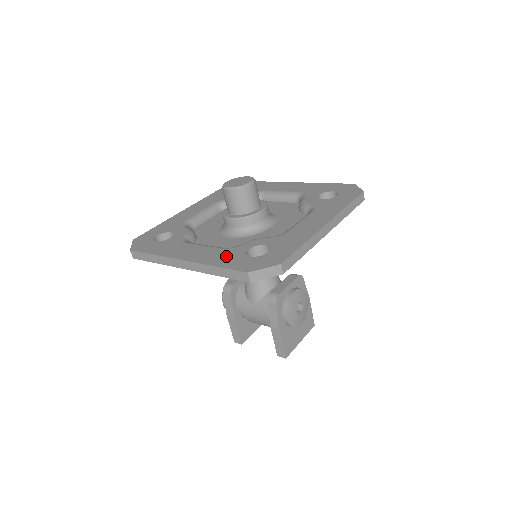
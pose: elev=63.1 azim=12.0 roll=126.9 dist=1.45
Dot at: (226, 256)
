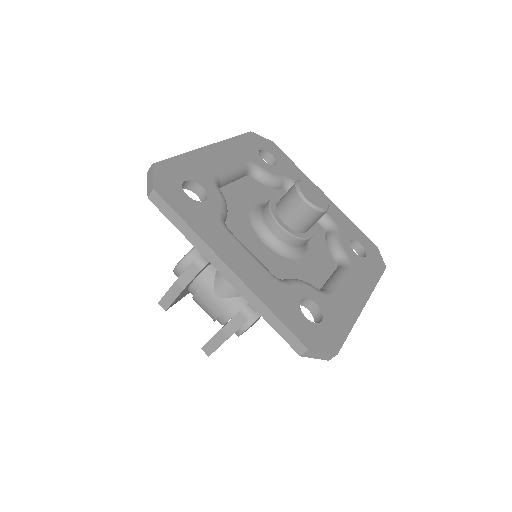
Dot at: (280, 298)
